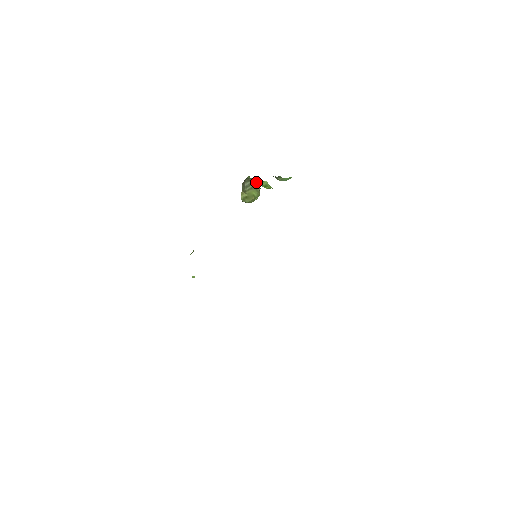
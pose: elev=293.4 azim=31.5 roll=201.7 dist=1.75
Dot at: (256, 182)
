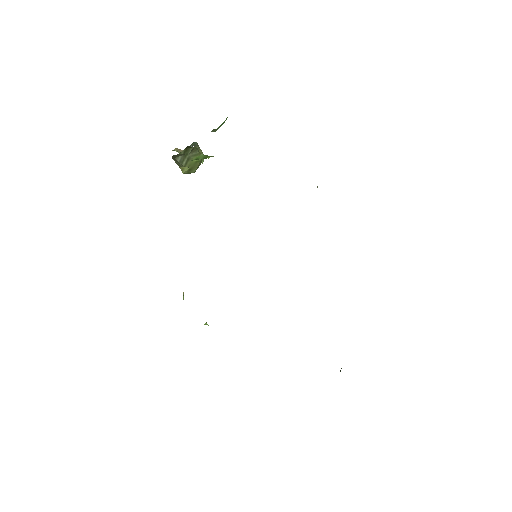
Dot at: (188, 151)
